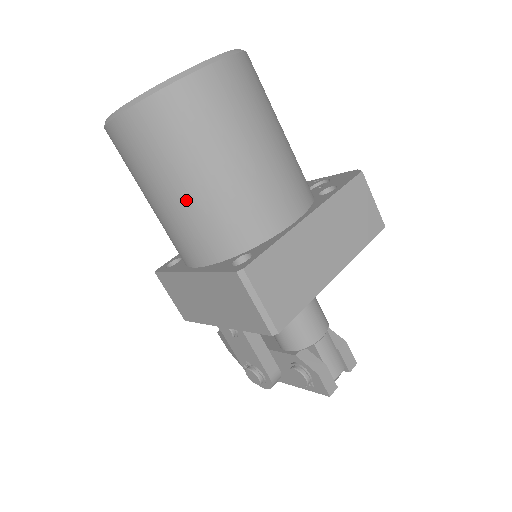
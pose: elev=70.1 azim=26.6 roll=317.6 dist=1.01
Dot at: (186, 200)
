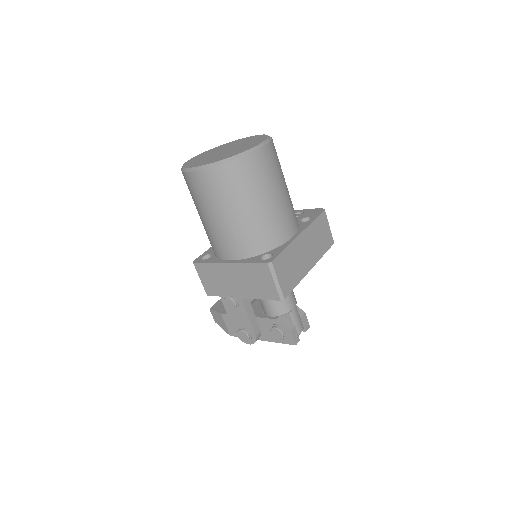
Dot at: (237, 220)
